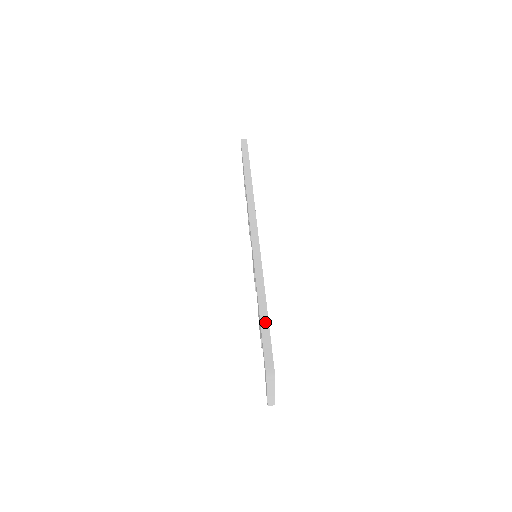
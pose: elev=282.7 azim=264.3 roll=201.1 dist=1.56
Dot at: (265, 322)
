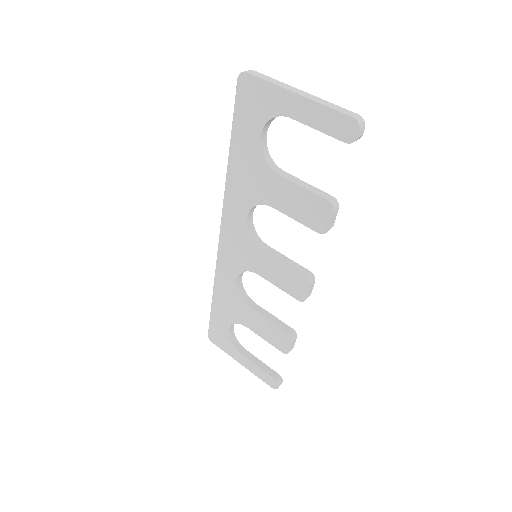
Dot at: (234, 134)
